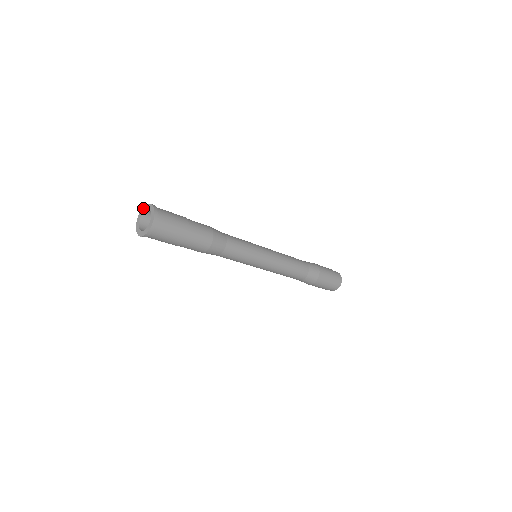
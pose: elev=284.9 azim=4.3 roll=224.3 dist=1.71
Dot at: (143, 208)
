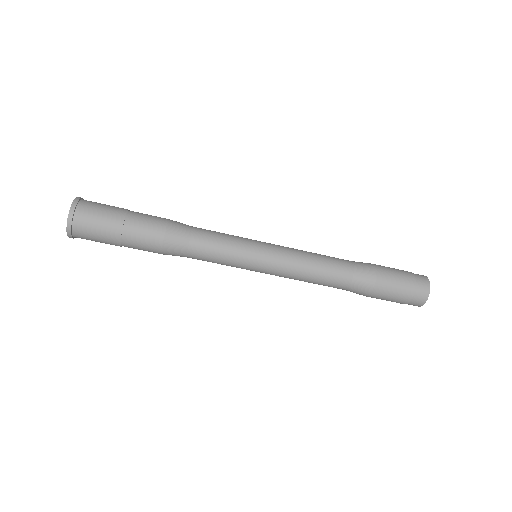
Dot at: (75, 199)
